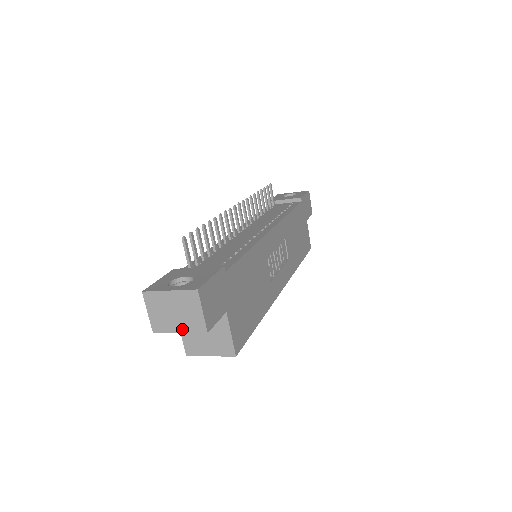
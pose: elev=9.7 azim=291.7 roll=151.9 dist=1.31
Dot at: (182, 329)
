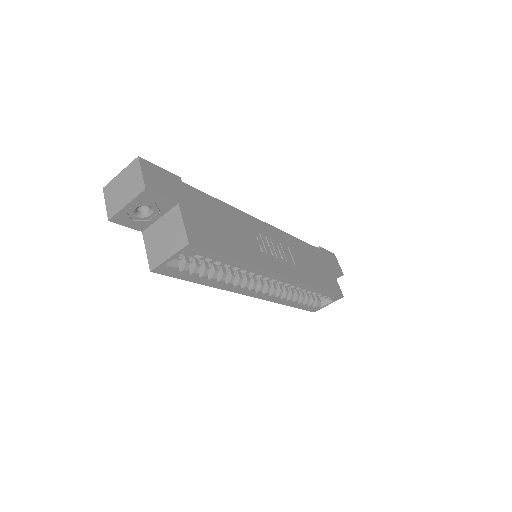
Dot at: (128, 200)
